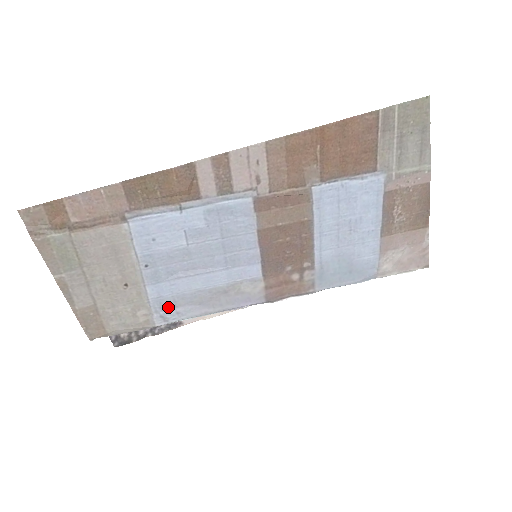
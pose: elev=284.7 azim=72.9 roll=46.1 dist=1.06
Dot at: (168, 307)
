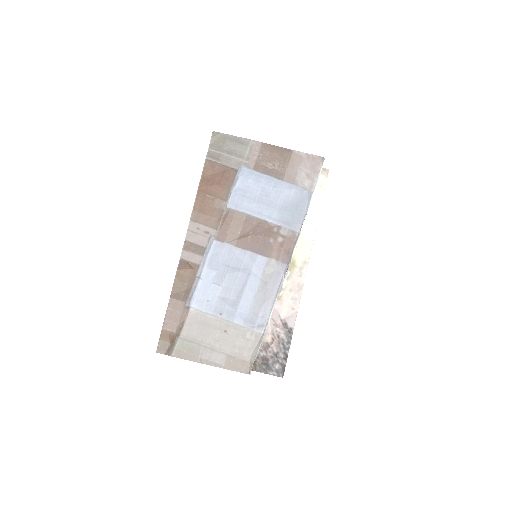
Dot at: (255, 319)
